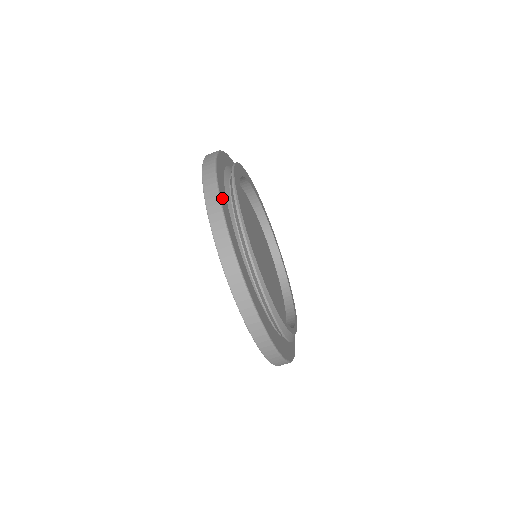
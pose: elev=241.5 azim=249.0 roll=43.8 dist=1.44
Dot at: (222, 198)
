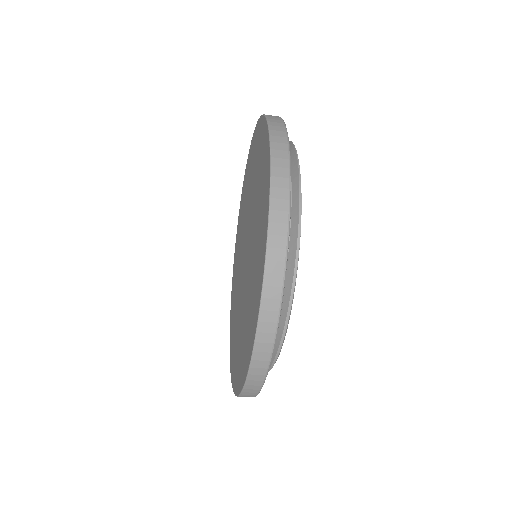
Dot at: occluded
